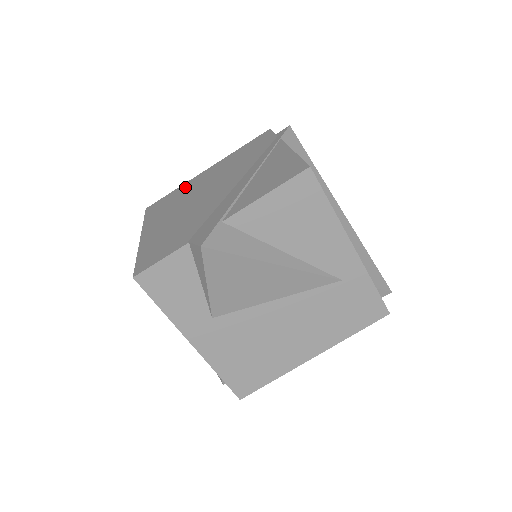
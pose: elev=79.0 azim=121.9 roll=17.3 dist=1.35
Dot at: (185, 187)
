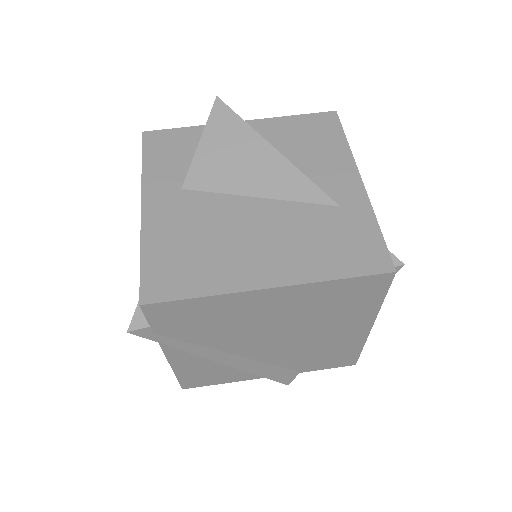
Dot at: occluded
